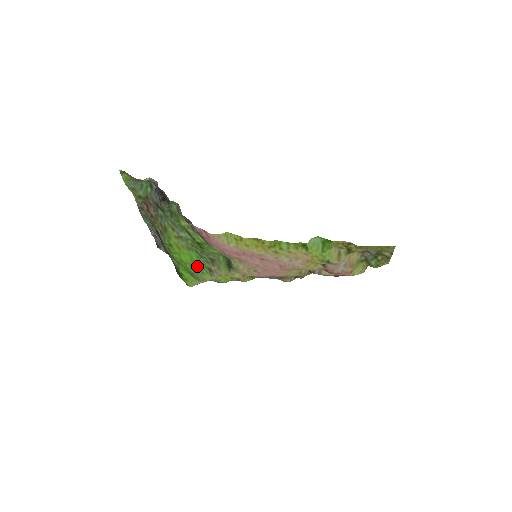
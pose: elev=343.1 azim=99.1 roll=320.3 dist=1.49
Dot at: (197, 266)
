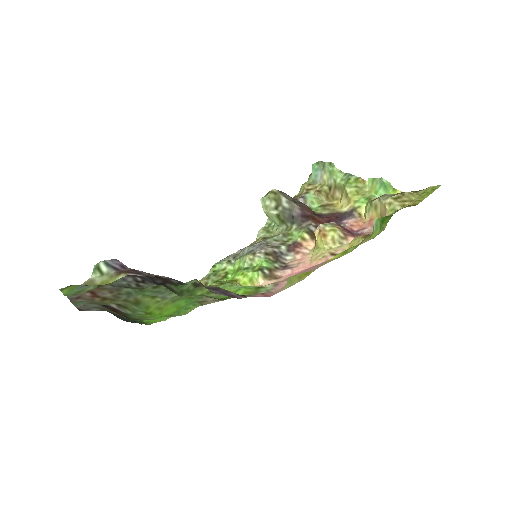
Dot at: (182, 308)
